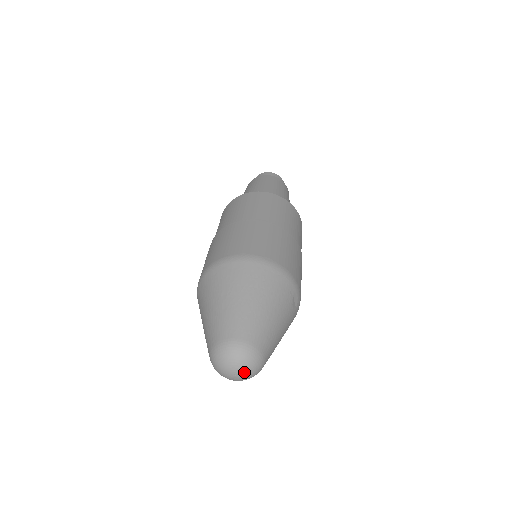
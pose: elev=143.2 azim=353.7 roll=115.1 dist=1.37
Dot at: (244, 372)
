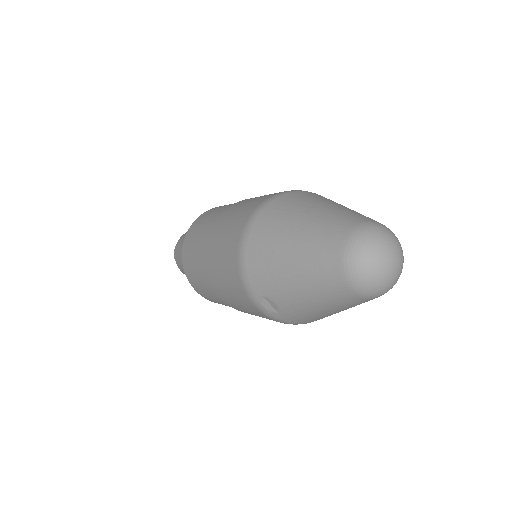
Dot at: (398, 256)
